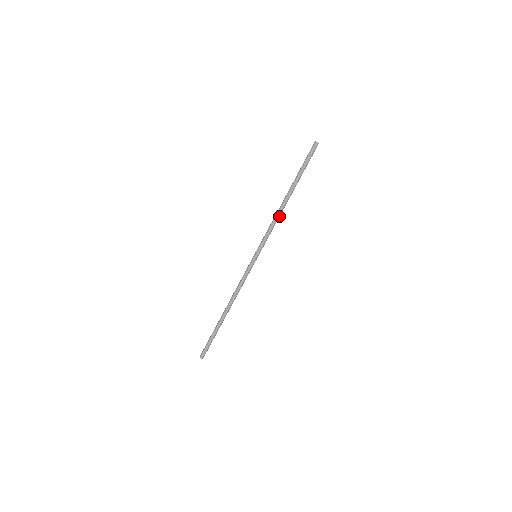
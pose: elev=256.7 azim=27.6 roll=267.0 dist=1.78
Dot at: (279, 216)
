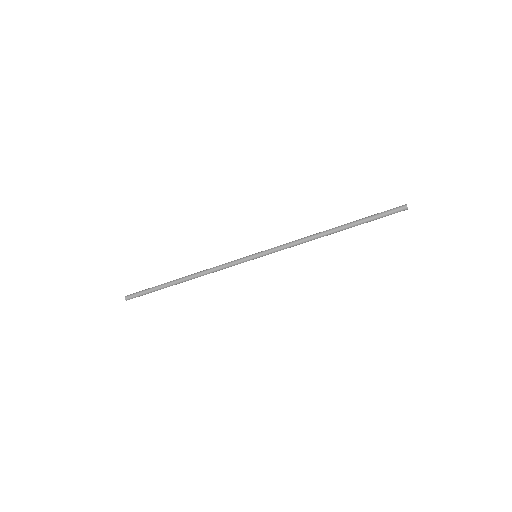
Dot at: (310, 240)
